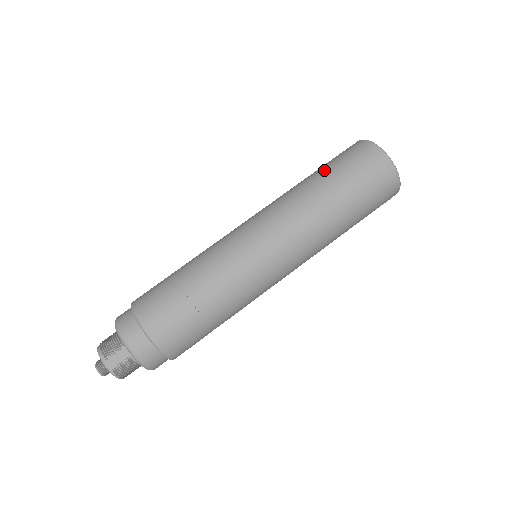
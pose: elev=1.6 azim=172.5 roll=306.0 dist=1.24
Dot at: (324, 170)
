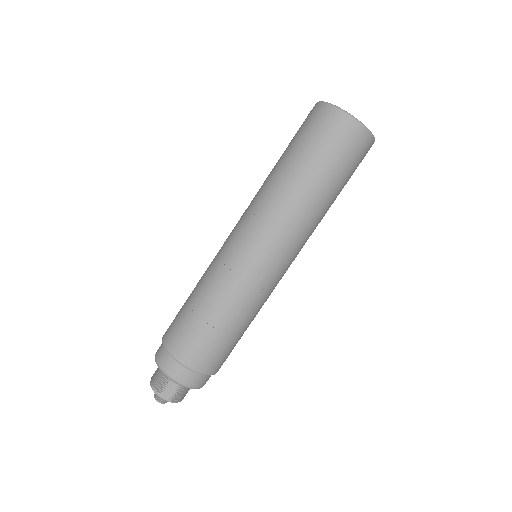
Dot at: (292, 153)
